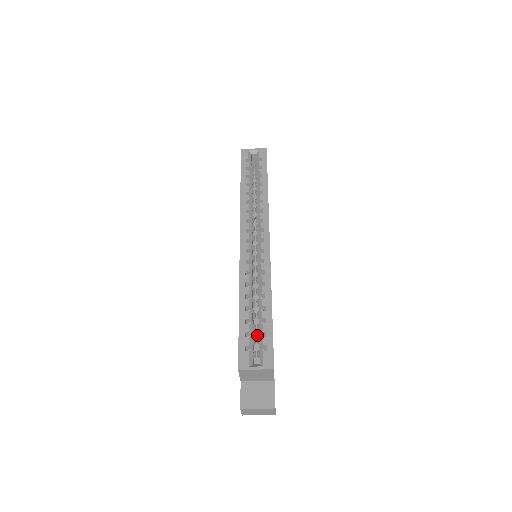
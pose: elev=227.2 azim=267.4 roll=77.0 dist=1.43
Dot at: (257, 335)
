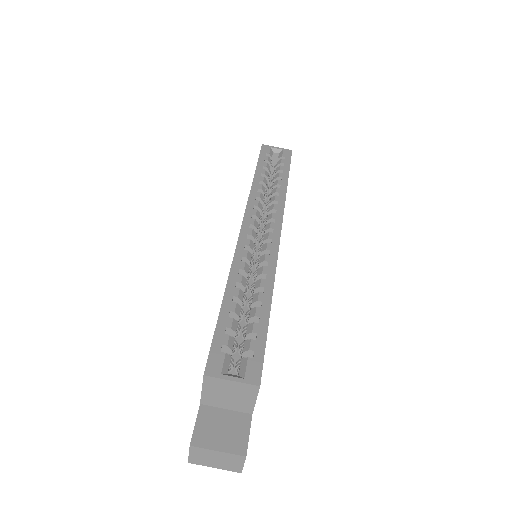
Dot at: occluded
